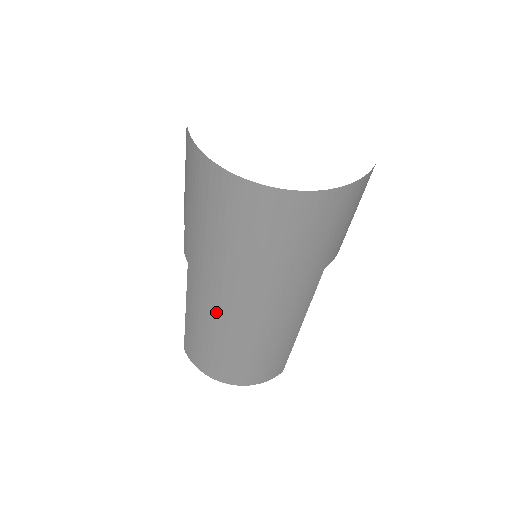
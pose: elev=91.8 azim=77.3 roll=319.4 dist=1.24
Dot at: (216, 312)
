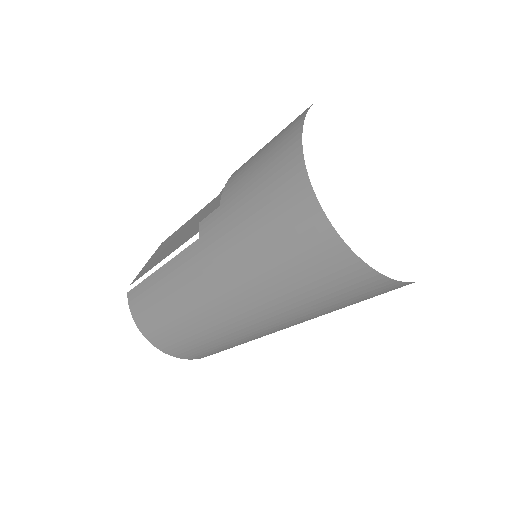
Dot at: (199, 297)
